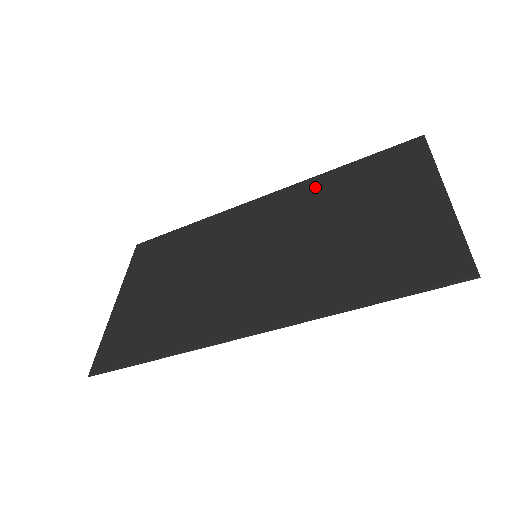
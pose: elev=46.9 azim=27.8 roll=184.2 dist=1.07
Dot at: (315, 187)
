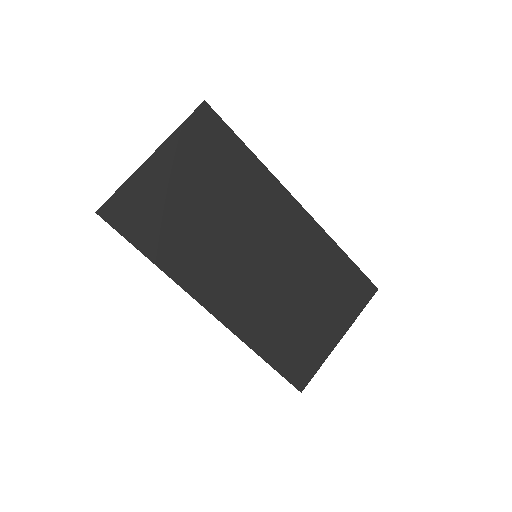
Dot at: (322, 247)
